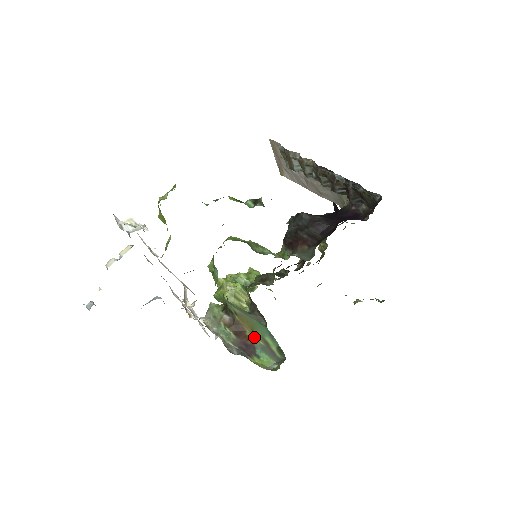
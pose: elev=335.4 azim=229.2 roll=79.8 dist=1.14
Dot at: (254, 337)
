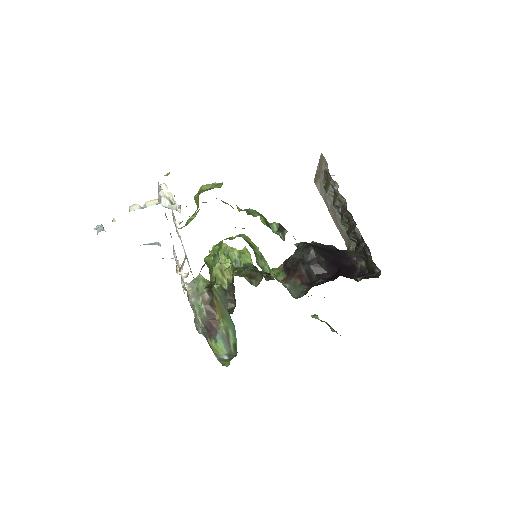
Dot at: (221, 323)
